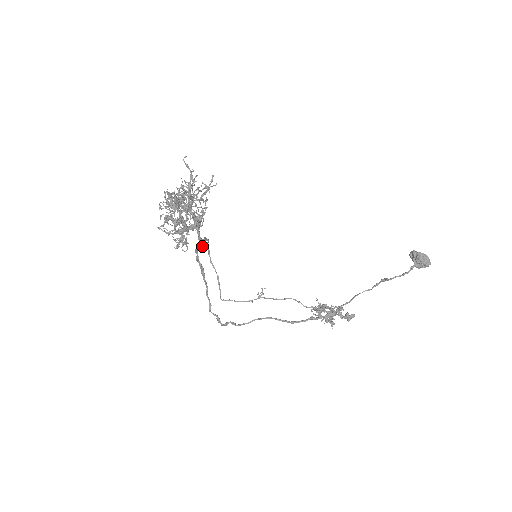
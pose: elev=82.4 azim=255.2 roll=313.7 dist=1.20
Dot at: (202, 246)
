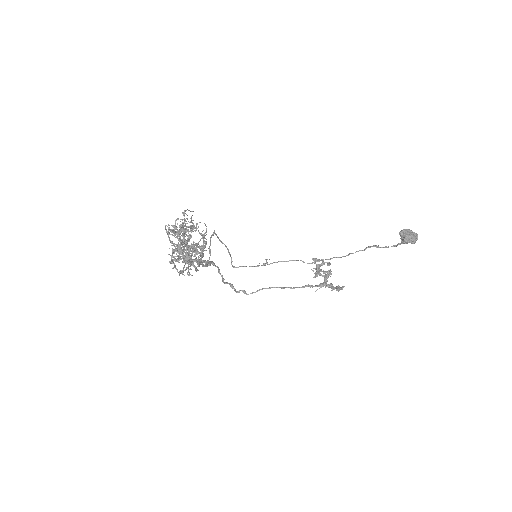
Dot at: occluded
